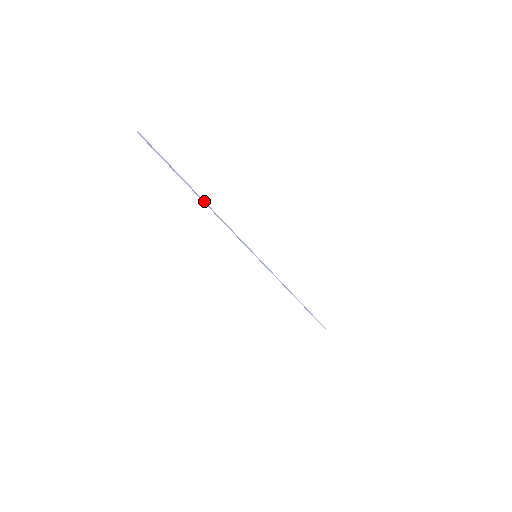
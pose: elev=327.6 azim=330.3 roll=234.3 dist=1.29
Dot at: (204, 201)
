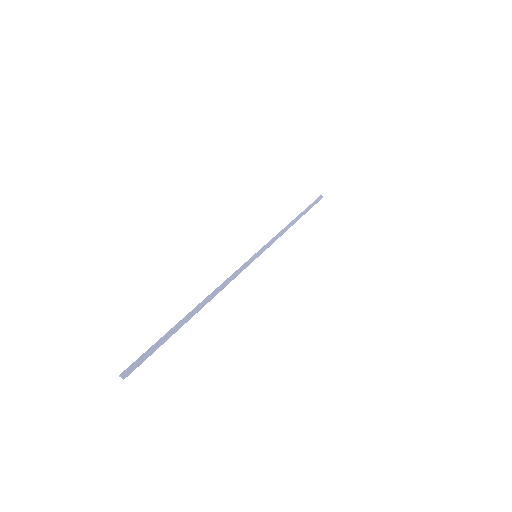
Dot at: (201, 308)
